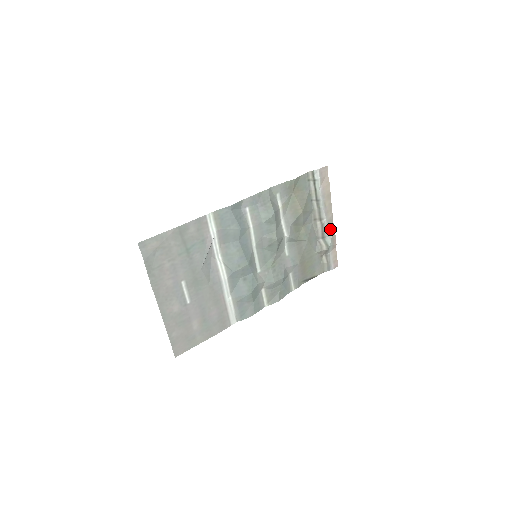
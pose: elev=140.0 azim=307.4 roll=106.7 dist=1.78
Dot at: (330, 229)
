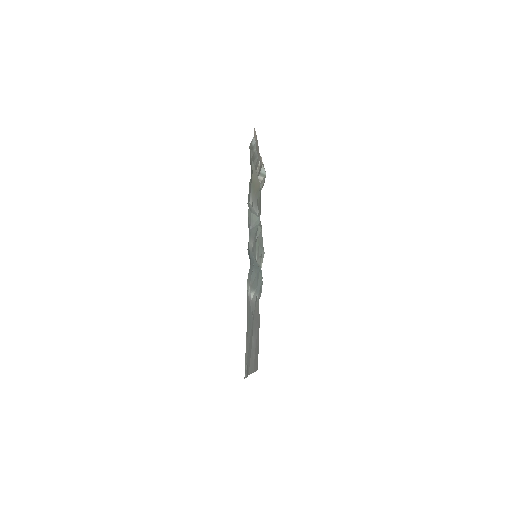
Dot at: (261, 162)
